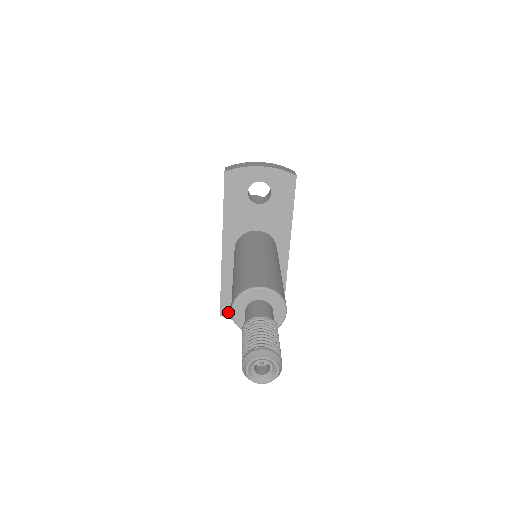
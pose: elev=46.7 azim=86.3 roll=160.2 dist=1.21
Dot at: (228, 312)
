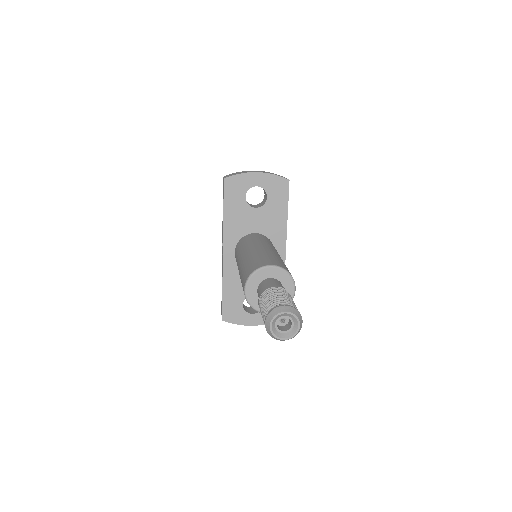
Dot at: (230, 316)
